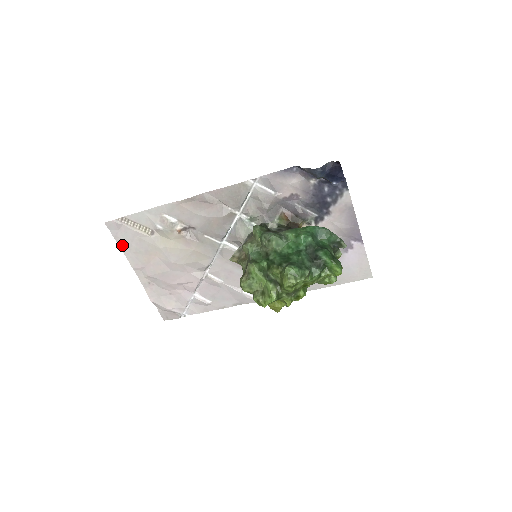
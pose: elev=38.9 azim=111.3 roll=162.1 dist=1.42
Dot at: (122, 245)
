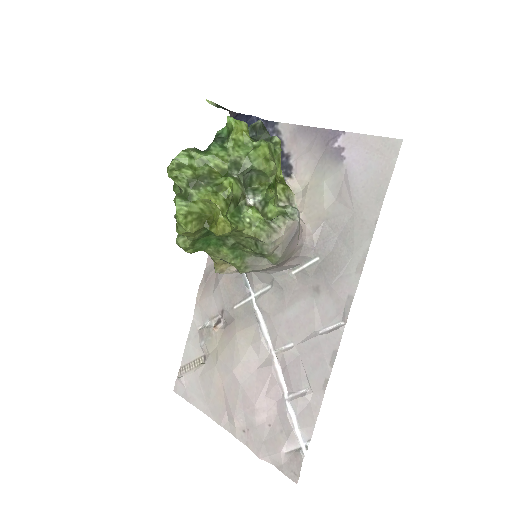
Dot at: (198, 404)
